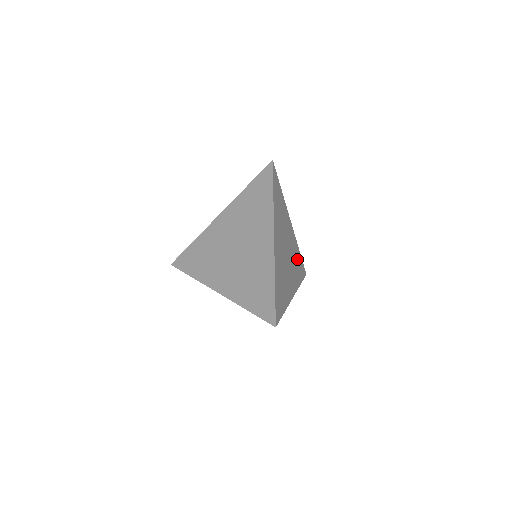
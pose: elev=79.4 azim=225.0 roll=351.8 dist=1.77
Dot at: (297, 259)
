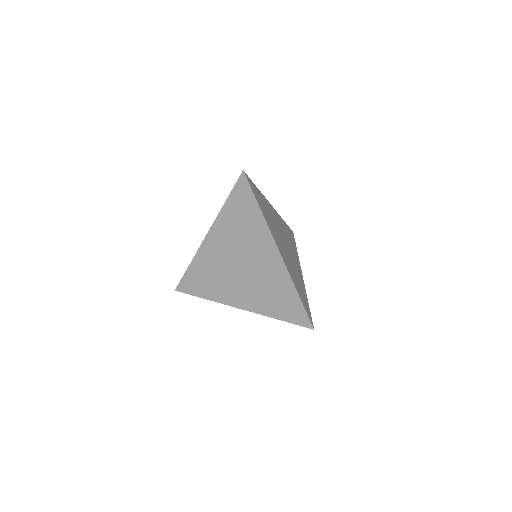
Dot at: (287, 232)
